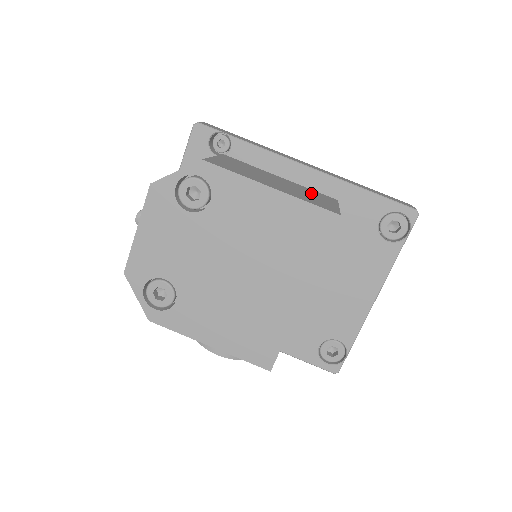
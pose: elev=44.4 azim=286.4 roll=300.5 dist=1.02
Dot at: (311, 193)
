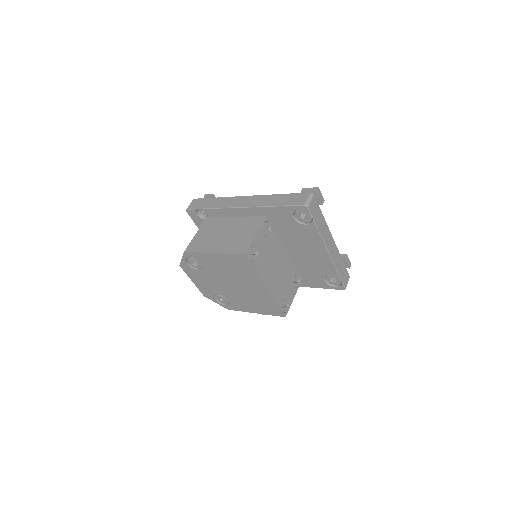
Dot at: (245, 228)
